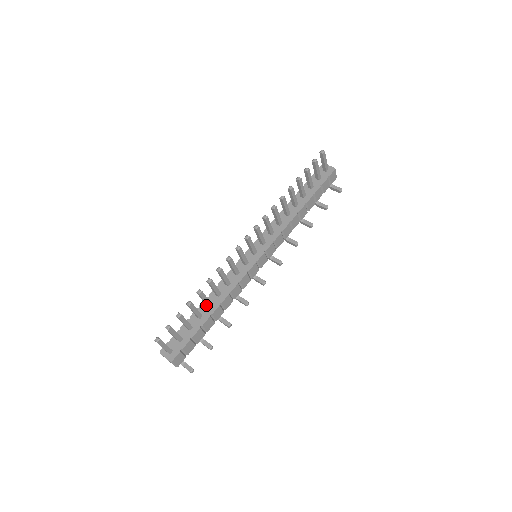
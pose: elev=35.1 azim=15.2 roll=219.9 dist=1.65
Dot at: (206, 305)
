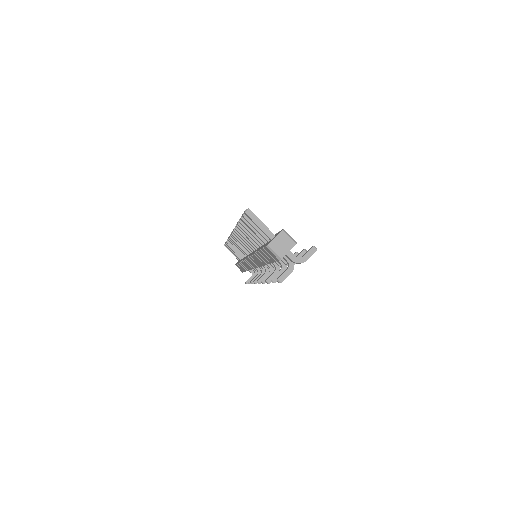
Dot at: (259, 244)
